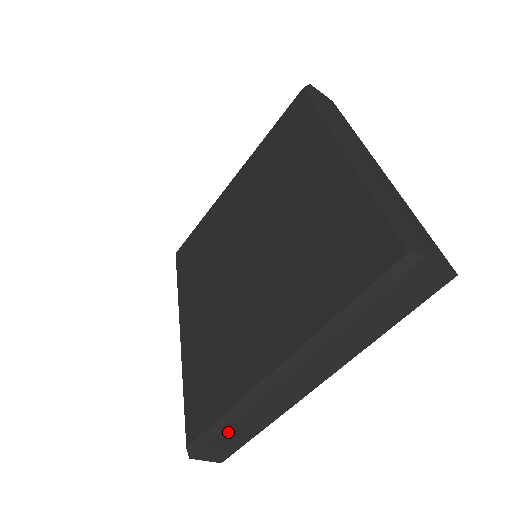
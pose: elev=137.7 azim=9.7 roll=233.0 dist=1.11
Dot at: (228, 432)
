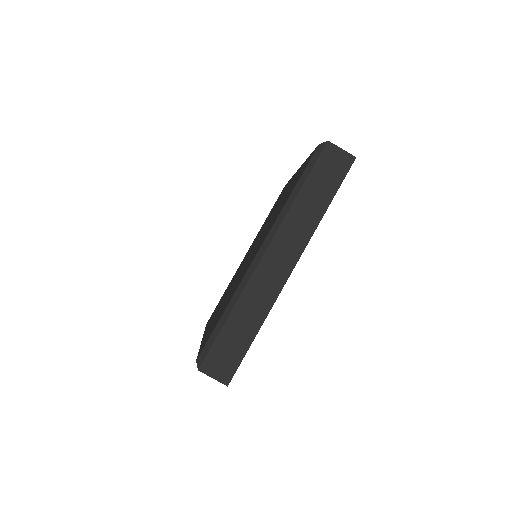
Dot at: (229, 330)
